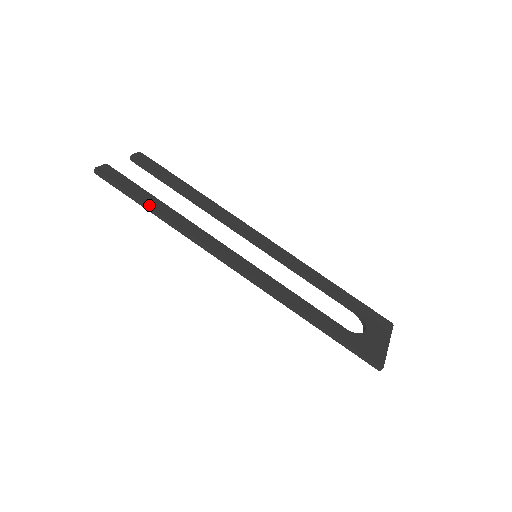
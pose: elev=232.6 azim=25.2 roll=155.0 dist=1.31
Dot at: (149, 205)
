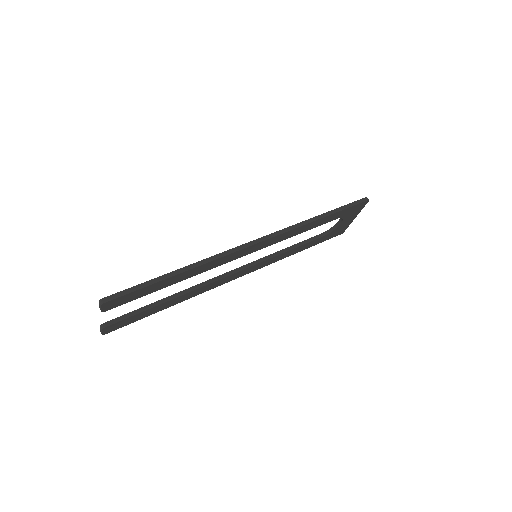
Dot at: (169, 273)
